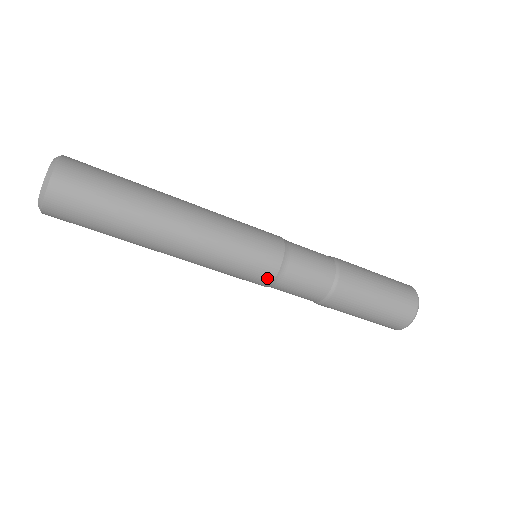
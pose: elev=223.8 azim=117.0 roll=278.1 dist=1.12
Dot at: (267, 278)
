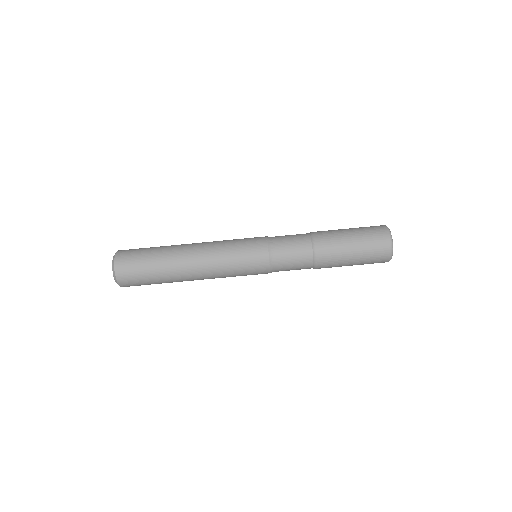
Dot at: (263, 248)
